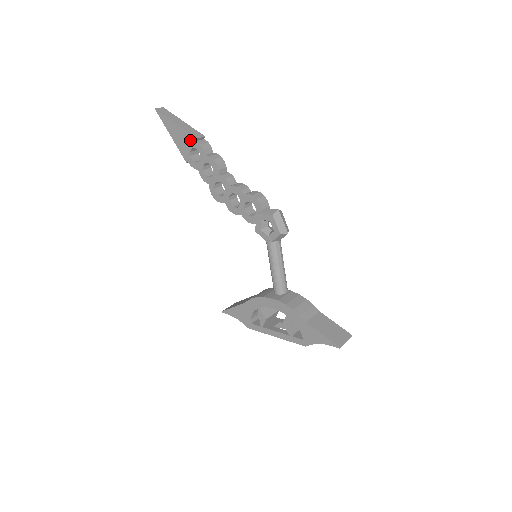
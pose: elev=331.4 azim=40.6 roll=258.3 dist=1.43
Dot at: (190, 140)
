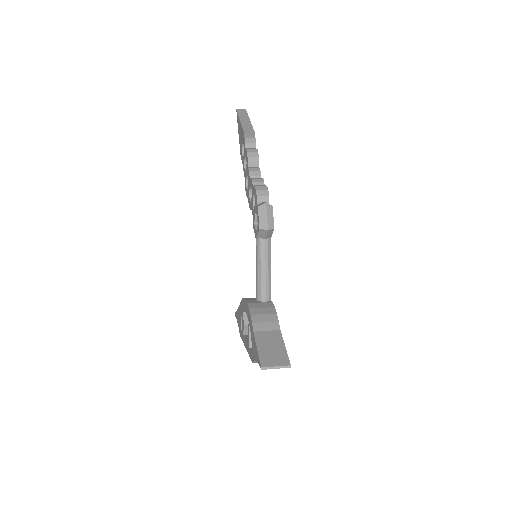
Dot at: (242, 135)
